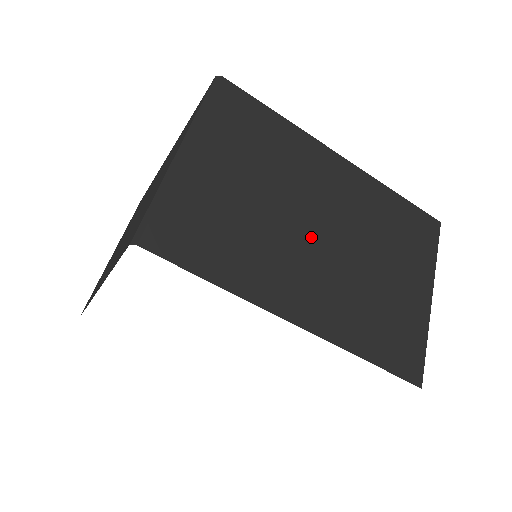
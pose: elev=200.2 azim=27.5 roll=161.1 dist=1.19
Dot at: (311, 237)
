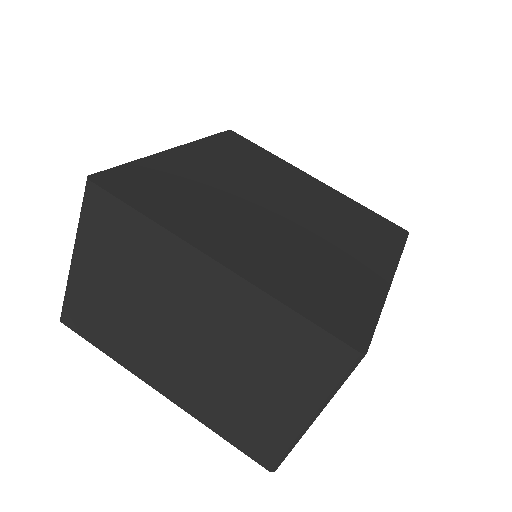
Dot at: (175, 338)
